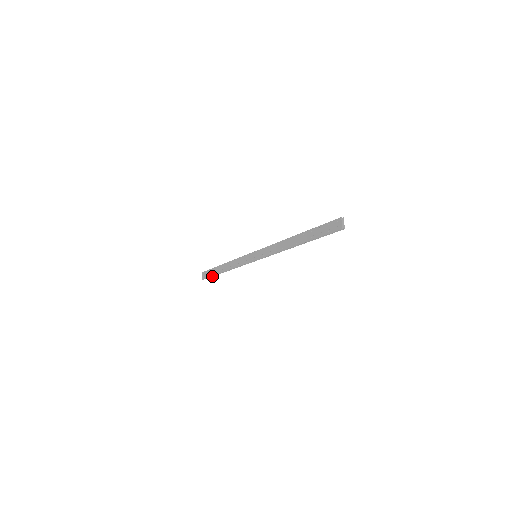
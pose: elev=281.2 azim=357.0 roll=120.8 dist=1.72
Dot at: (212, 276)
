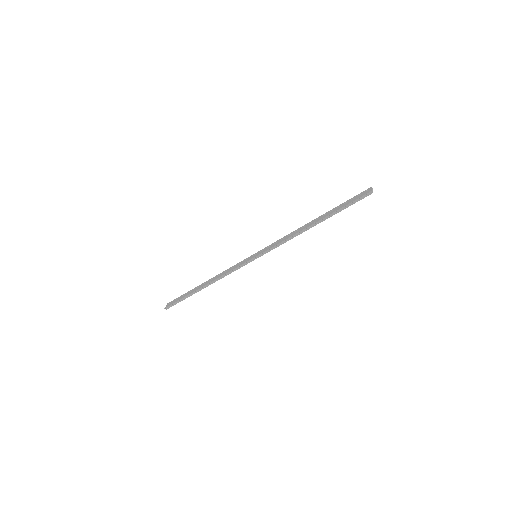
Dot at: (182, 300)
